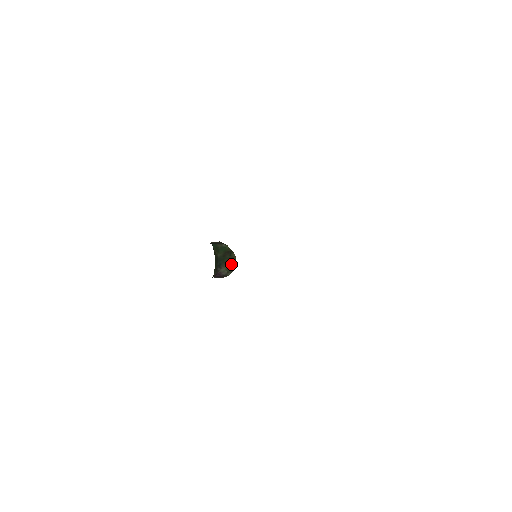
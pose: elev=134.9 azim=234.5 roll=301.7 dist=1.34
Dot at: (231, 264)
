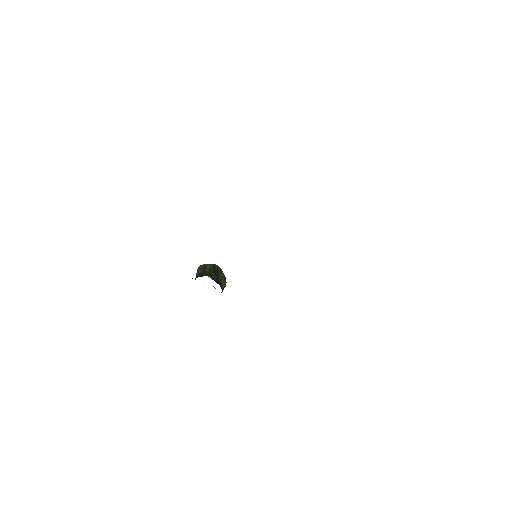
Dot at: (221, 274)
